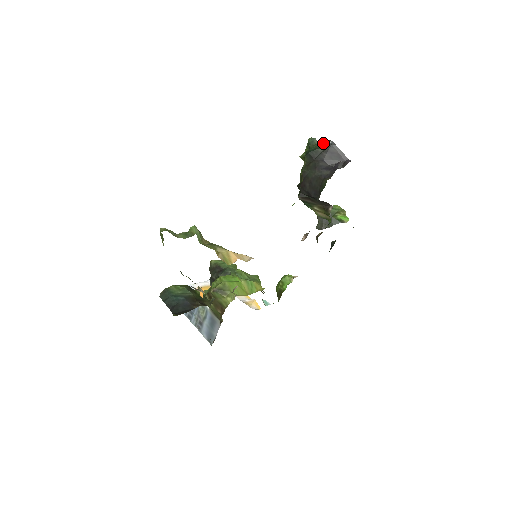
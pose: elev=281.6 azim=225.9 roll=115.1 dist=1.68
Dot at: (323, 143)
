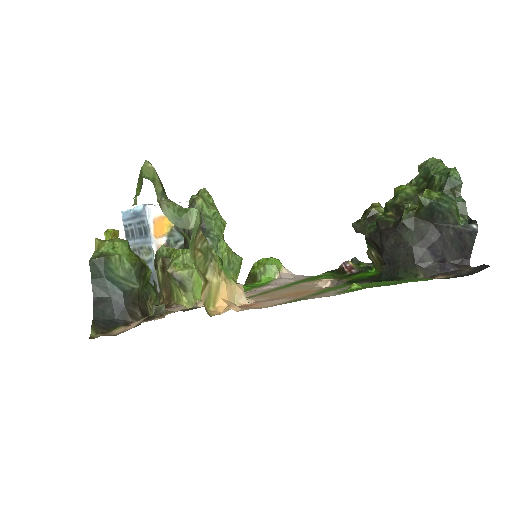
Dot at: (464, 205)
